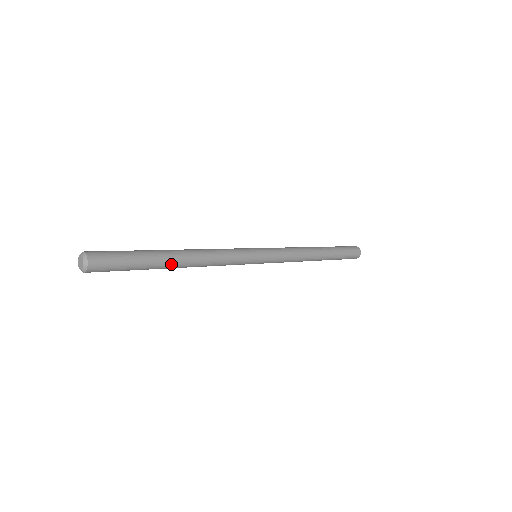
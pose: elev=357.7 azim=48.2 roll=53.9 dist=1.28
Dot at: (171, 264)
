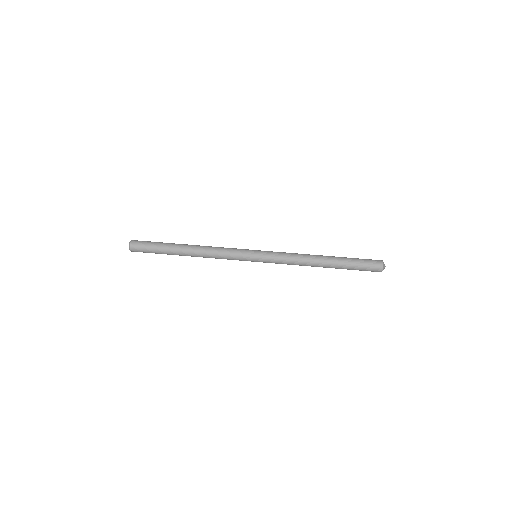
Dot at: (181, 255)
